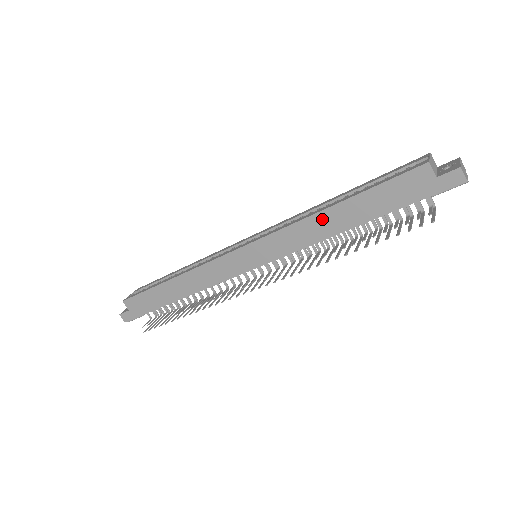
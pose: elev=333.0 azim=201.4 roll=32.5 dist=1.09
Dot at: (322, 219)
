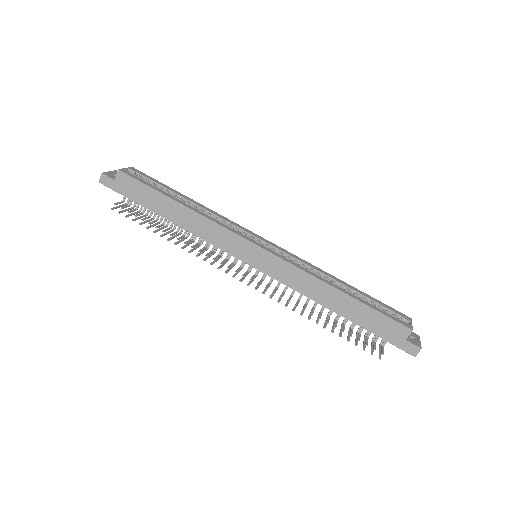
Dot at: (327, 290)
